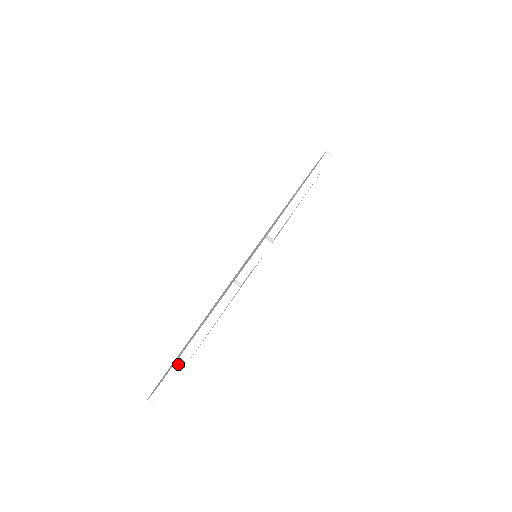
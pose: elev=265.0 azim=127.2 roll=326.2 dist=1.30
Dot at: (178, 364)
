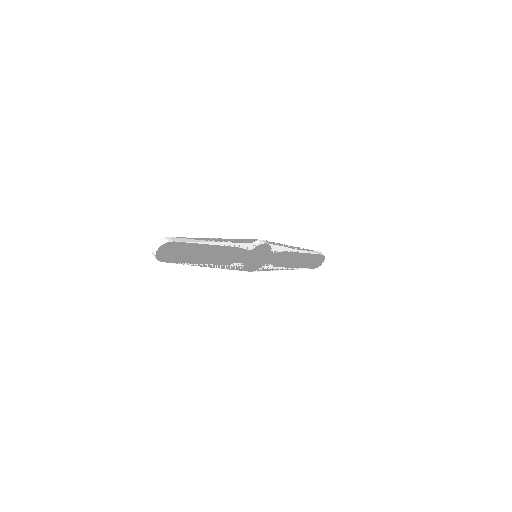
Dot at: (184, 240)
